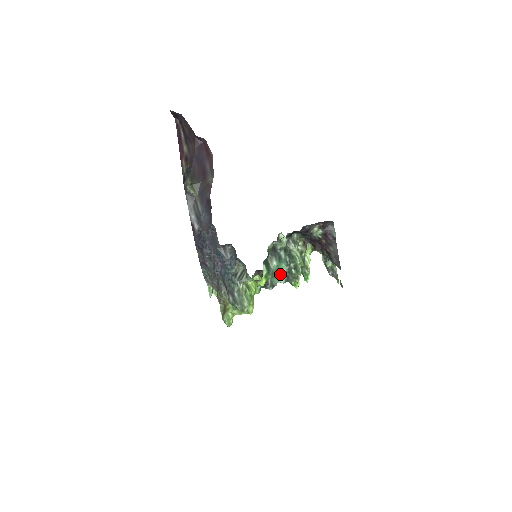
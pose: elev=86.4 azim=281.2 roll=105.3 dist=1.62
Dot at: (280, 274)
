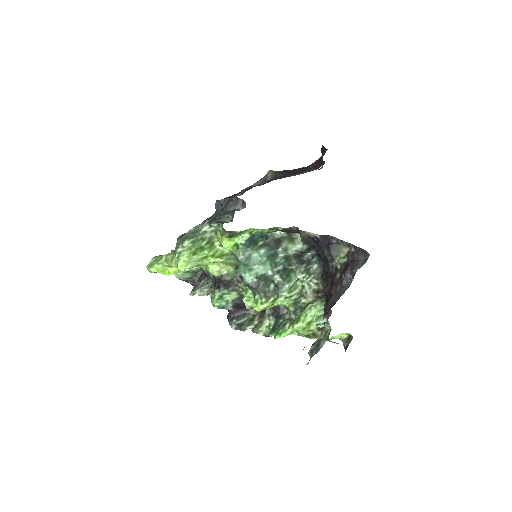
Dot at: (255, 270)
